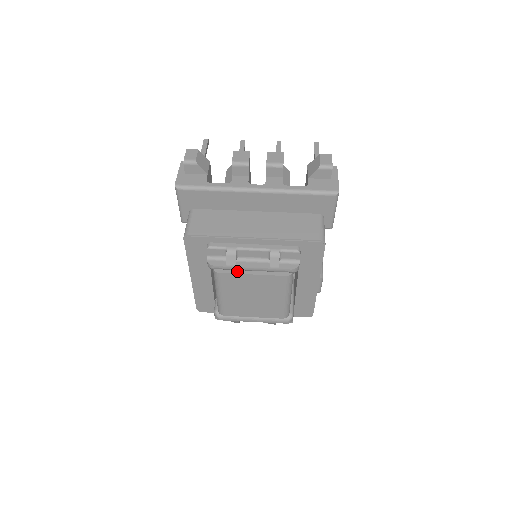
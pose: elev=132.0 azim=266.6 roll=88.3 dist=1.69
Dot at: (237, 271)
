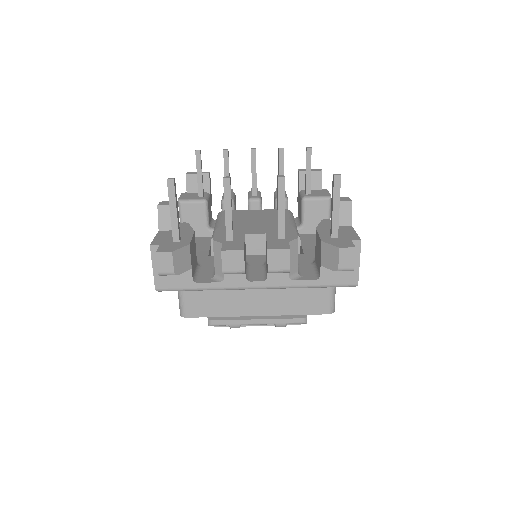
Dot at: occluded
